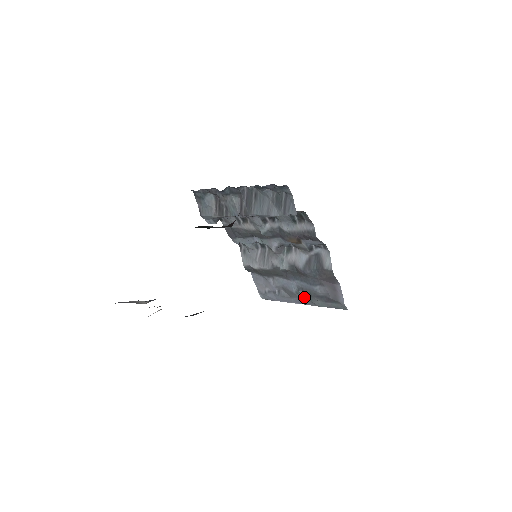
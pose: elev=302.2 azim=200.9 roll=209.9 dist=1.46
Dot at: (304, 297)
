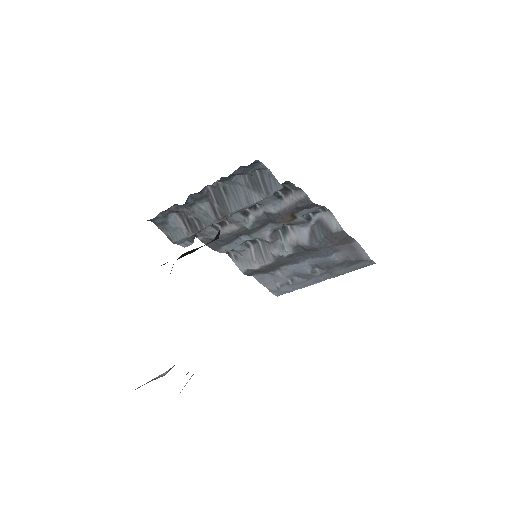
Dot at: (322, 273)
